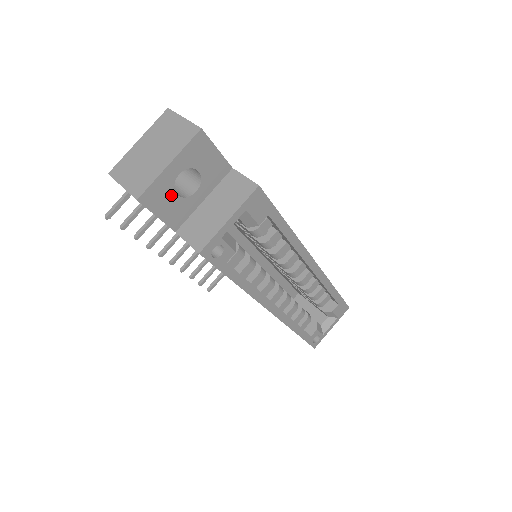
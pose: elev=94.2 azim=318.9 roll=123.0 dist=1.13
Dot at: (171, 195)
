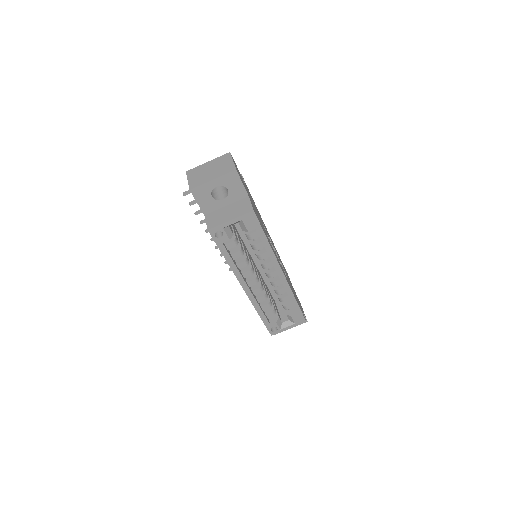
Dot at: (209, 195)
